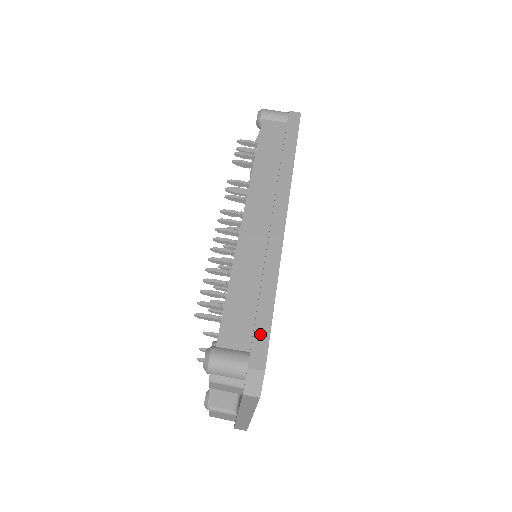
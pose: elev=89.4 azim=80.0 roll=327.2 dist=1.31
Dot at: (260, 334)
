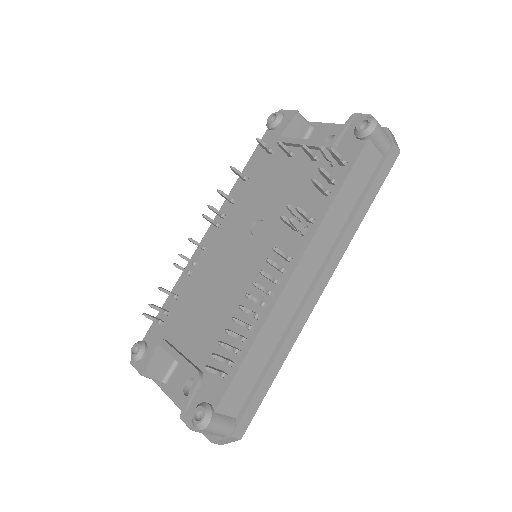
Dot at: (252, 408)
